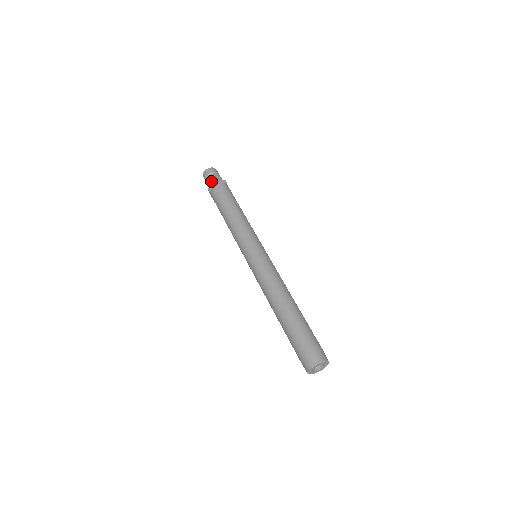
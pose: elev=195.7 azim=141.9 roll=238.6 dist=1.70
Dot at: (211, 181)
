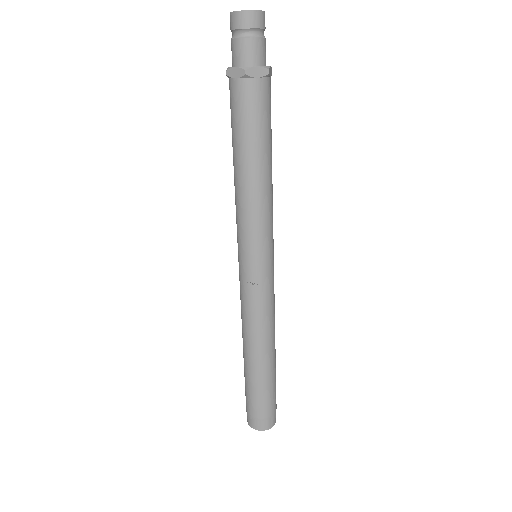
Dot at: (257, 55)
